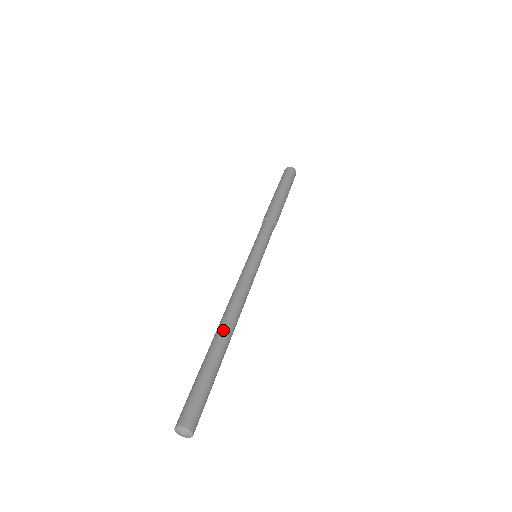
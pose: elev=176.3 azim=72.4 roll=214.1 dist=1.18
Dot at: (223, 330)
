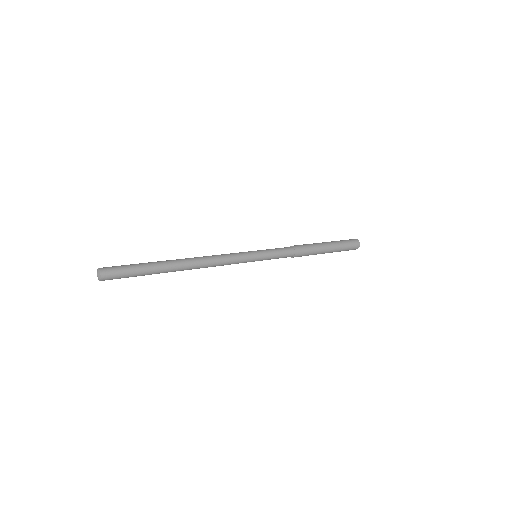
Dot at: (178, 259)
